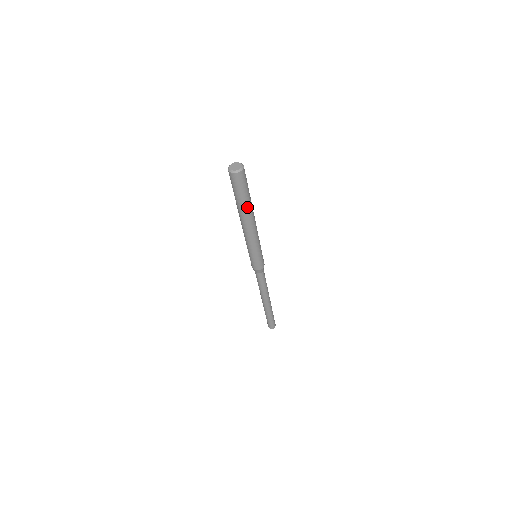
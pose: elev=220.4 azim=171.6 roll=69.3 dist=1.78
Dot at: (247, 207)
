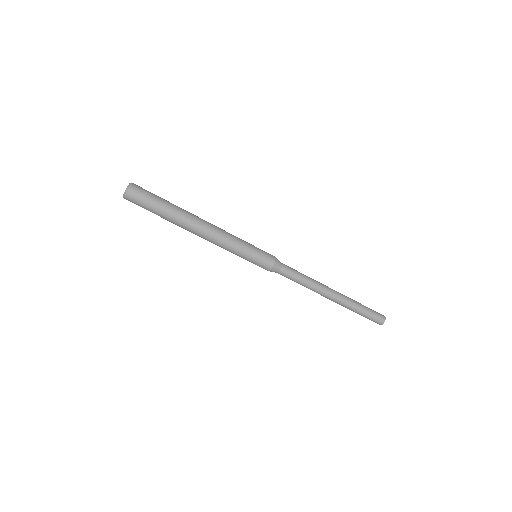
Dot at: (174, 219)
